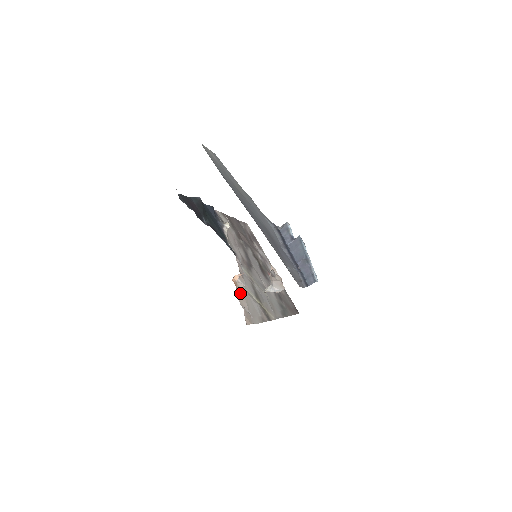
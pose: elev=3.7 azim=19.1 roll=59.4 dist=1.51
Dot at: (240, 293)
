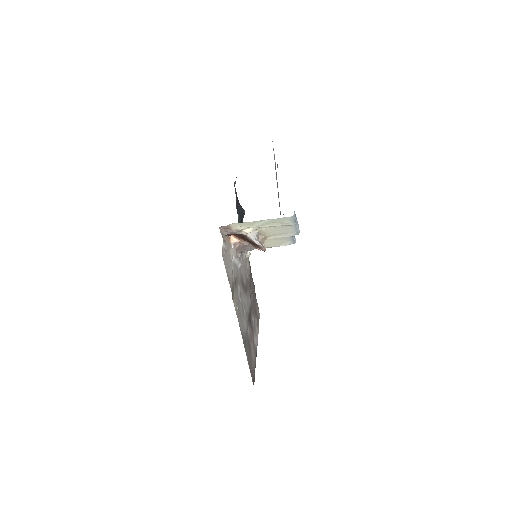
Dot at: (228, 243)
